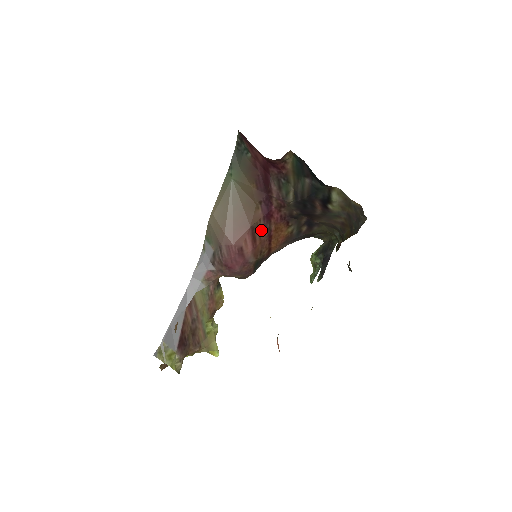
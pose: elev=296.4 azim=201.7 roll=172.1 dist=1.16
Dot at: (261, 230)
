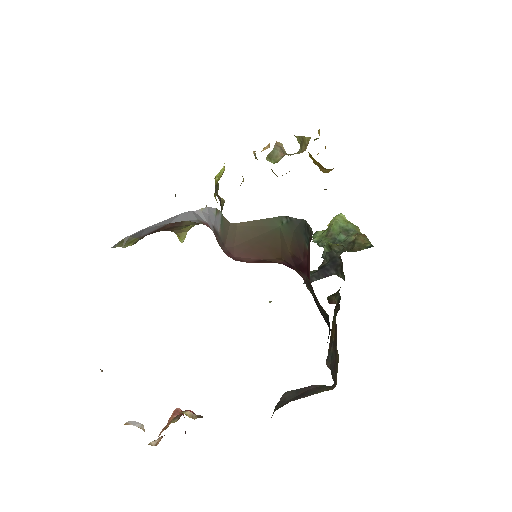
Dot at: occluded
